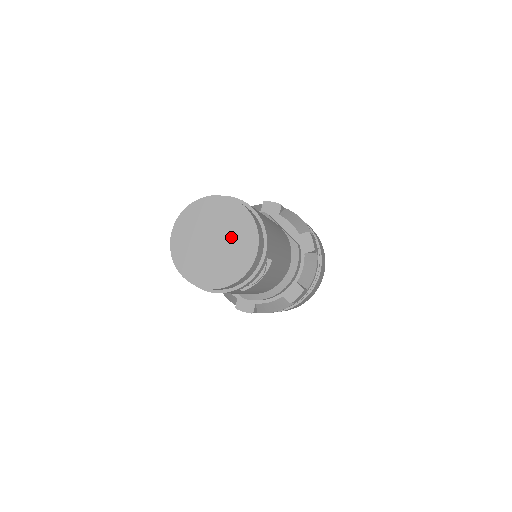
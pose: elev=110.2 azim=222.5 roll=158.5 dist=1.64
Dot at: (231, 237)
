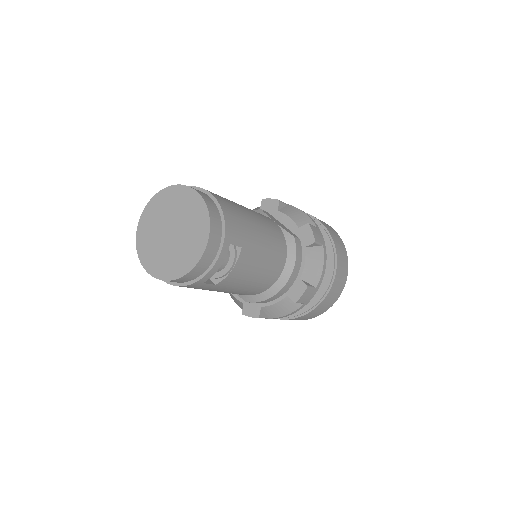
Dot at: (186, 224)
